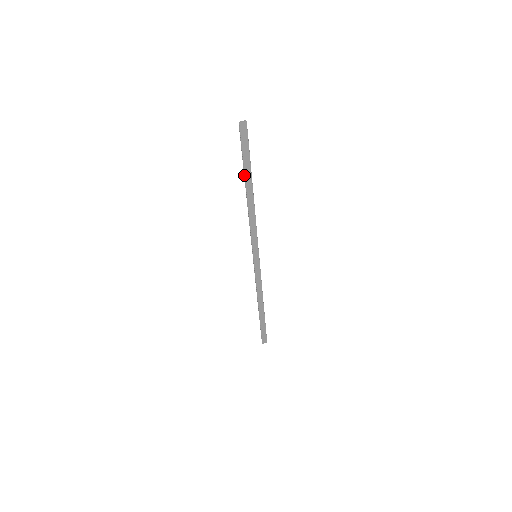
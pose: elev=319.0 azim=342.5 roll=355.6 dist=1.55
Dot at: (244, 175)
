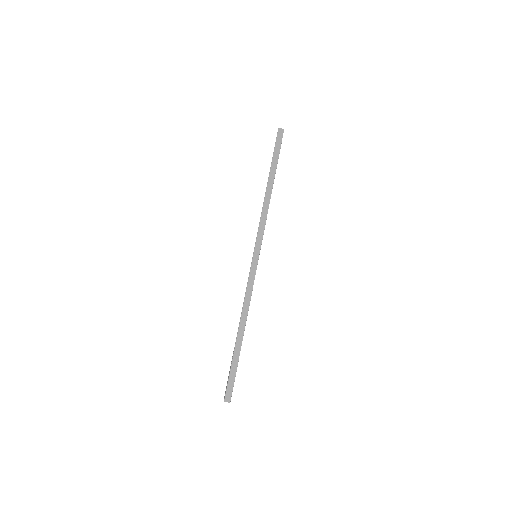
Dot at: (270, 169)
